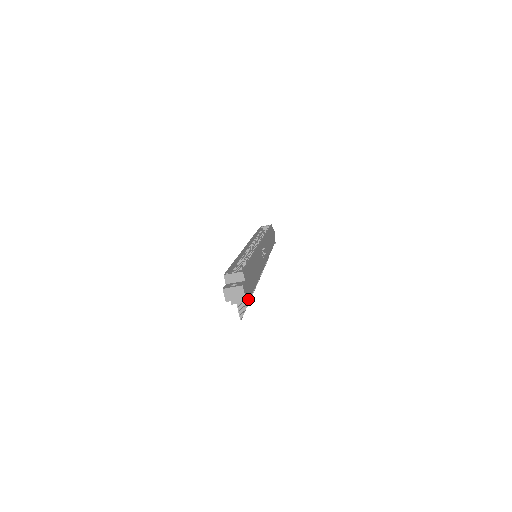
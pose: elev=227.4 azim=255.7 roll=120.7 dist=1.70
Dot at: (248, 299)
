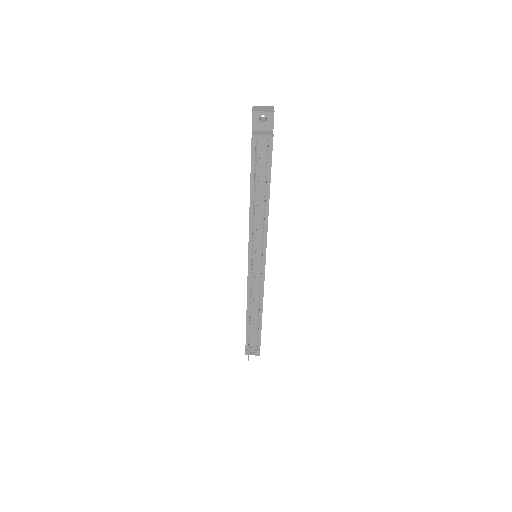
Dot at: (271, 134)
